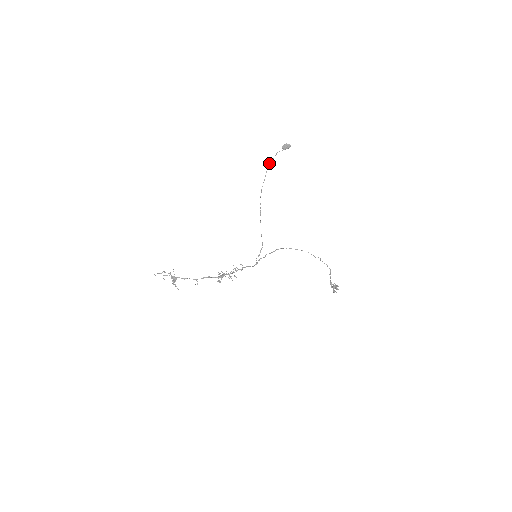
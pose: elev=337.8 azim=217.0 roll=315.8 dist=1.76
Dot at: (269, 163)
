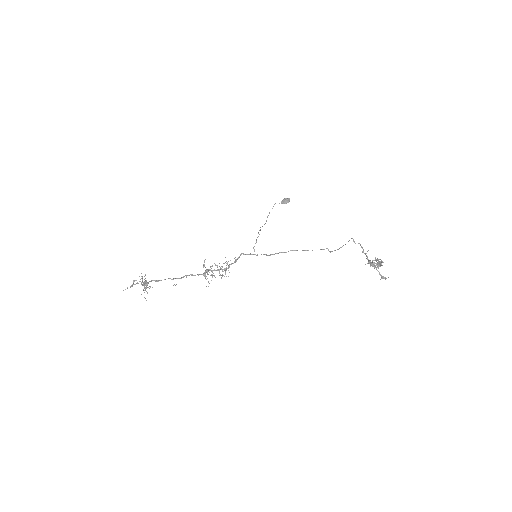
Dot at: (269, 213)
